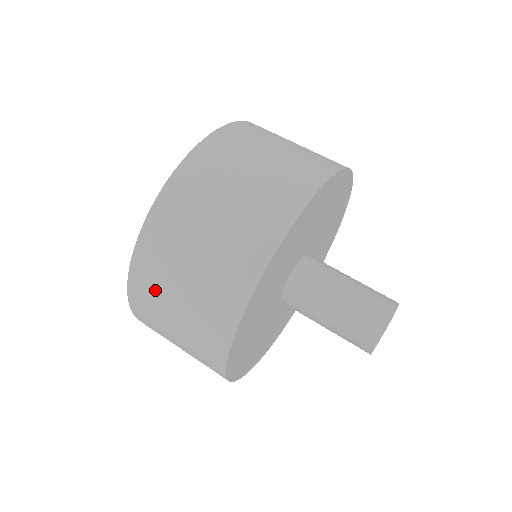
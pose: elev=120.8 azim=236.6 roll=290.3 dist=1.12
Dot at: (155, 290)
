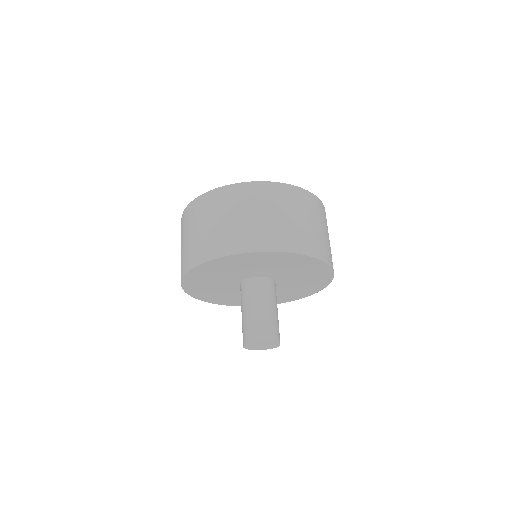
Dot at: (232, 202)
